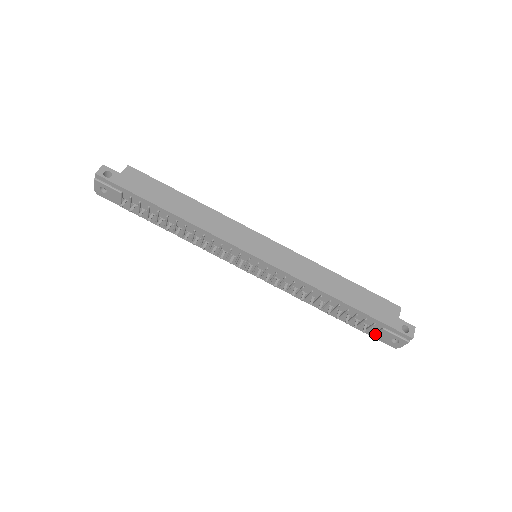
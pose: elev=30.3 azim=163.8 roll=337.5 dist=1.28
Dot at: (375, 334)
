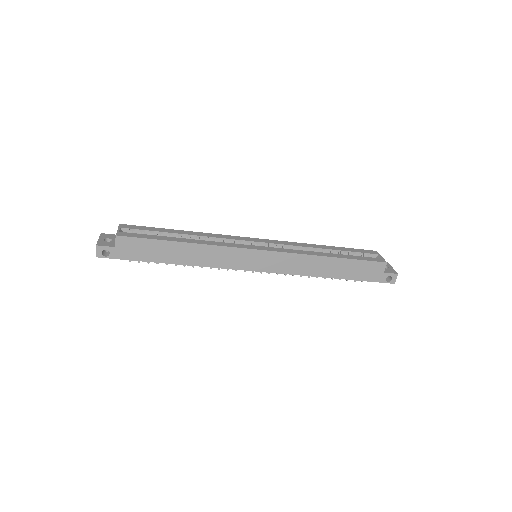
Dot at: occluded
